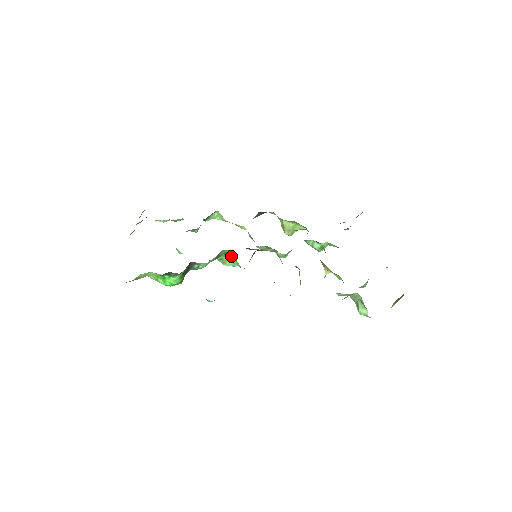
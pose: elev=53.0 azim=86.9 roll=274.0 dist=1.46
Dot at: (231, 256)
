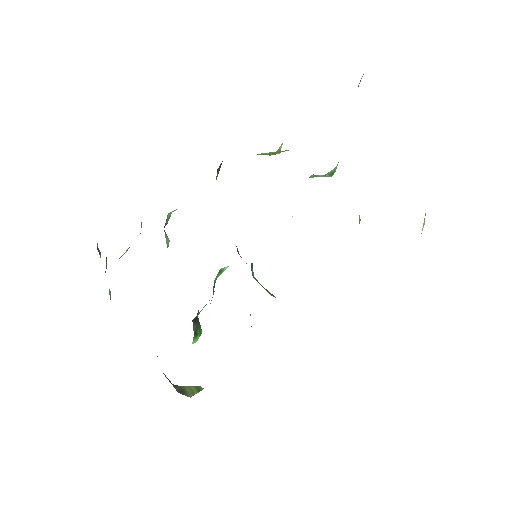
Dot at: occluded
